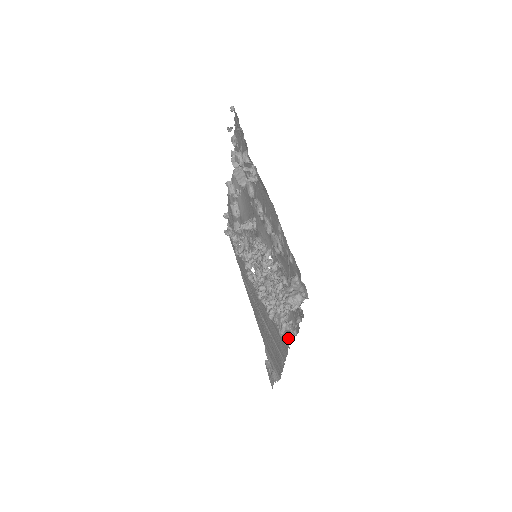
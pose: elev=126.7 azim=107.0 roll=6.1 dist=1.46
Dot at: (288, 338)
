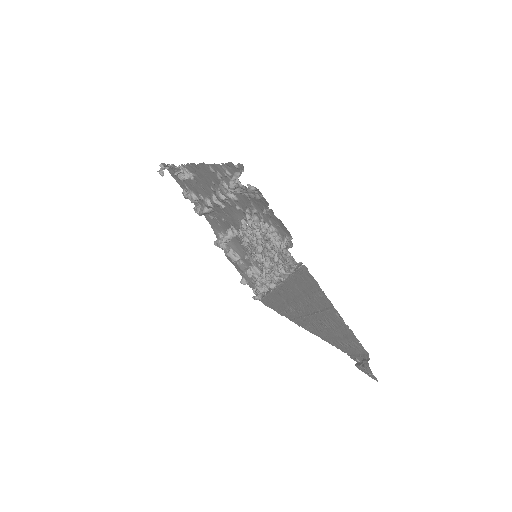
Dot at: (286, 247)
